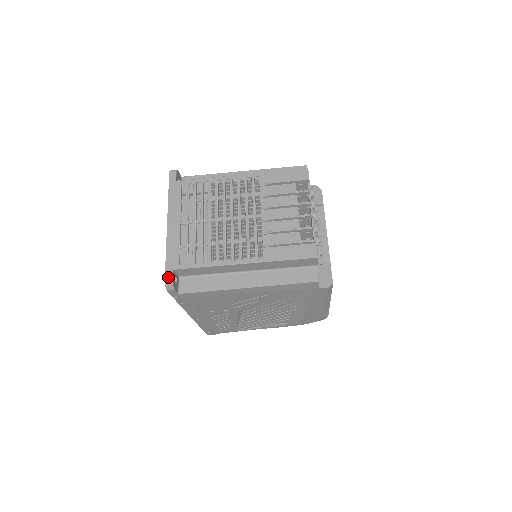
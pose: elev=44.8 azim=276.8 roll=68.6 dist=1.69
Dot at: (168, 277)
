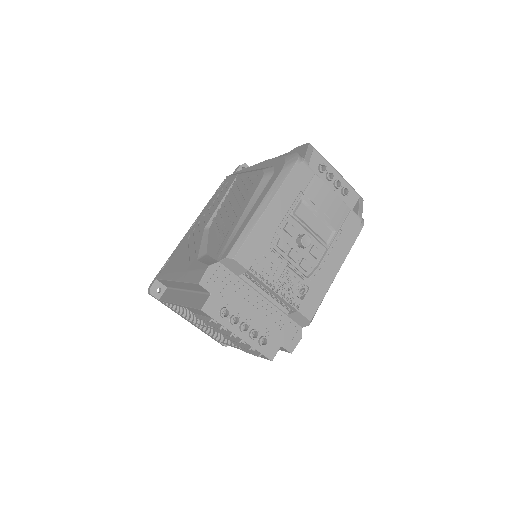
Dot at: (221, 344)
